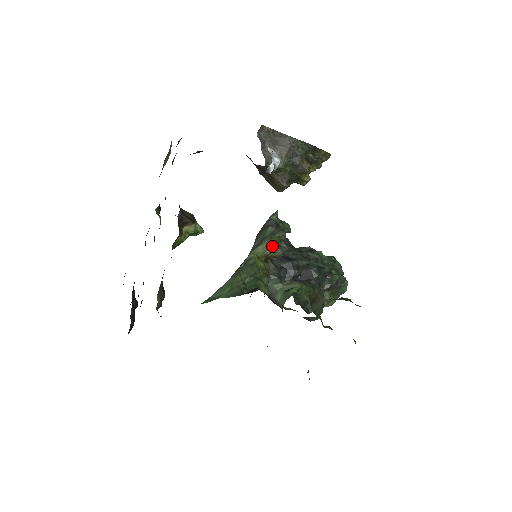
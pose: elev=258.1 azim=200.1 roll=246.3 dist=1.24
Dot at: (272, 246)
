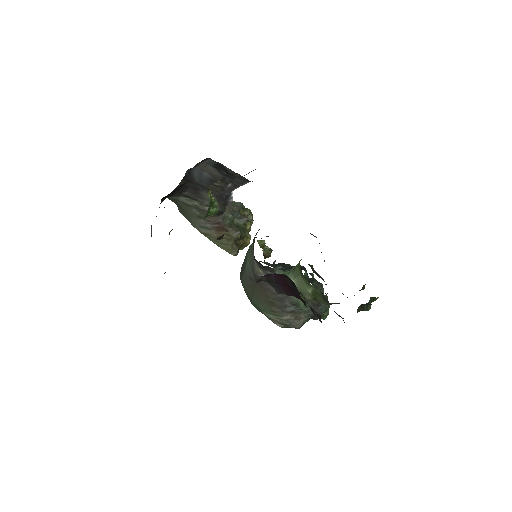
Dot at: occluded
